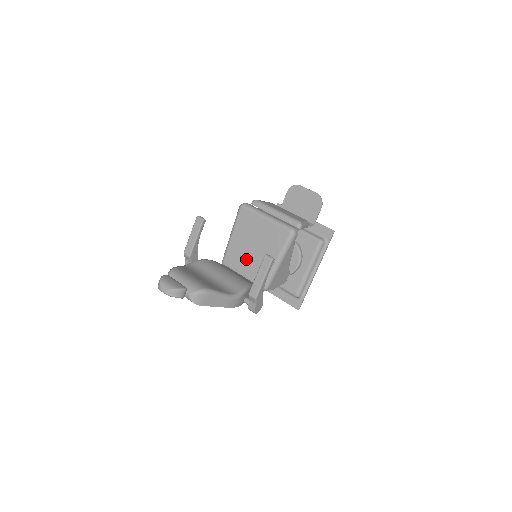
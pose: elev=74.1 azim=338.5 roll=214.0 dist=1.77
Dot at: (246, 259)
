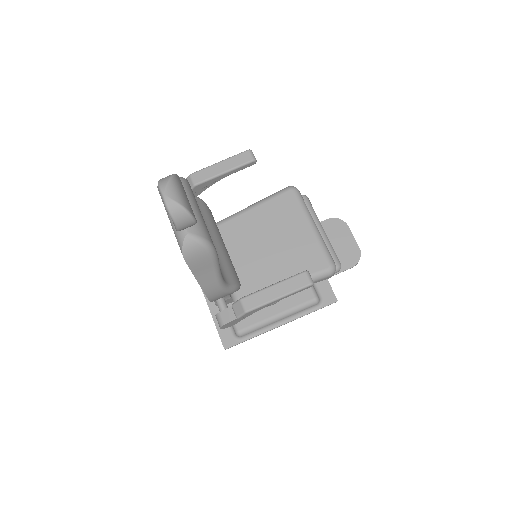
Dot at: (246, 250)
